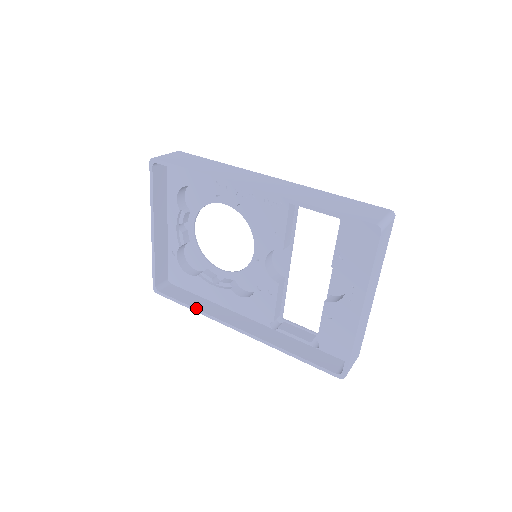
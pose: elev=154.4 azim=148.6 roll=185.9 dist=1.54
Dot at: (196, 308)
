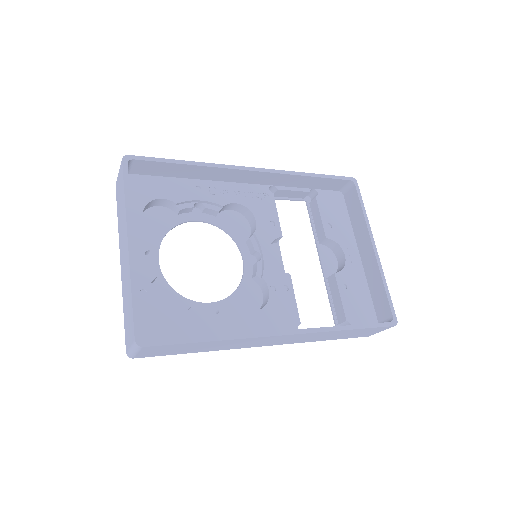
Dot at: (219, 335)
